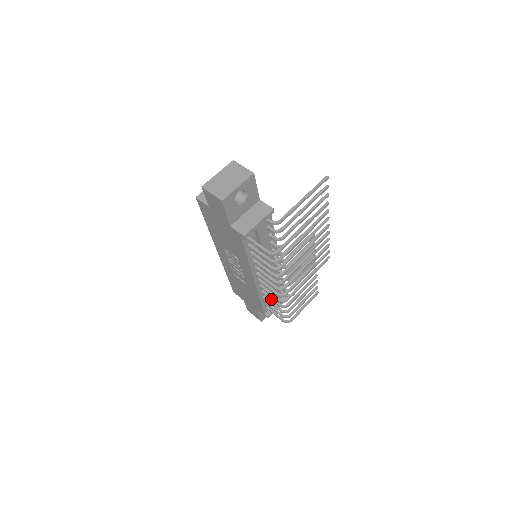
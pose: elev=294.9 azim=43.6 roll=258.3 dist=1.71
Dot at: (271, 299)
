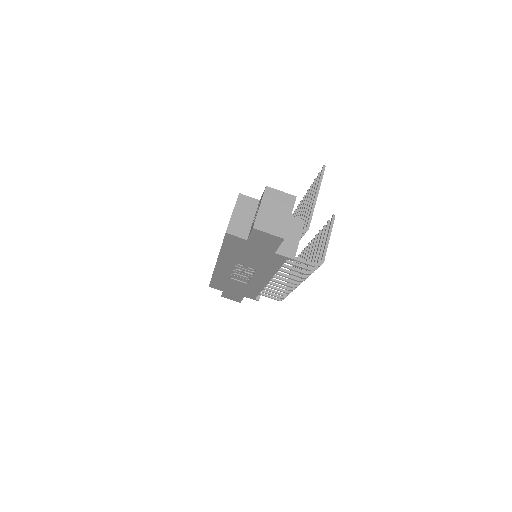
Dot at: (276, 289)
